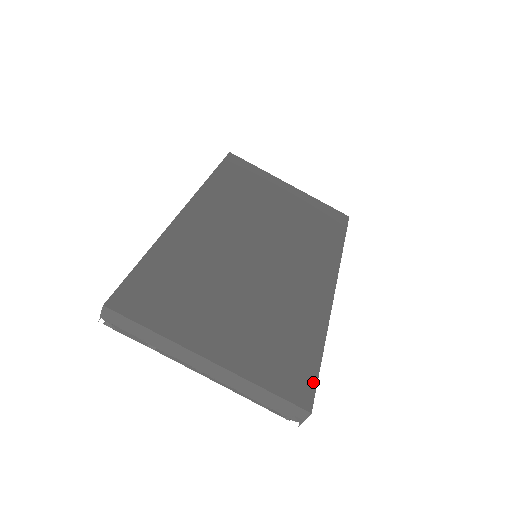
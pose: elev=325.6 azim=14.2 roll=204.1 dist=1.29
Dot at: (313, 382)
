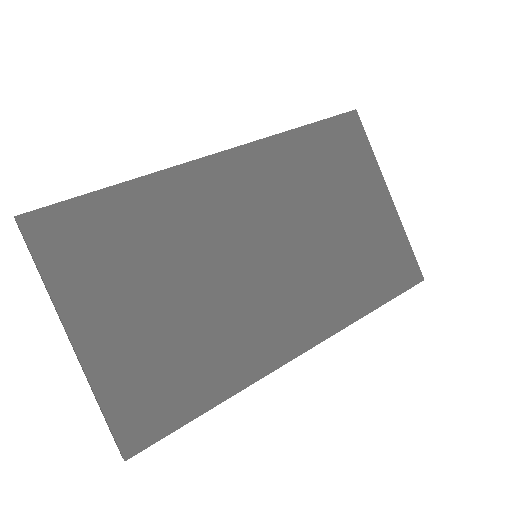
Dot at: (161, 433)
